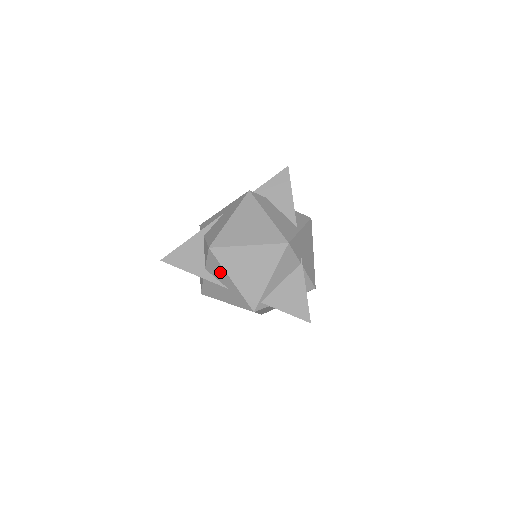
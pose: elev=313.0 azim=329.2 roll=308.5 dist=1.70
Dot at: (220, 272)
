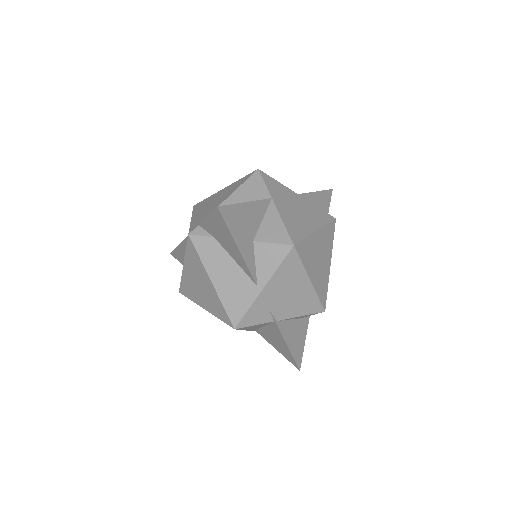
Dot at: occluded
